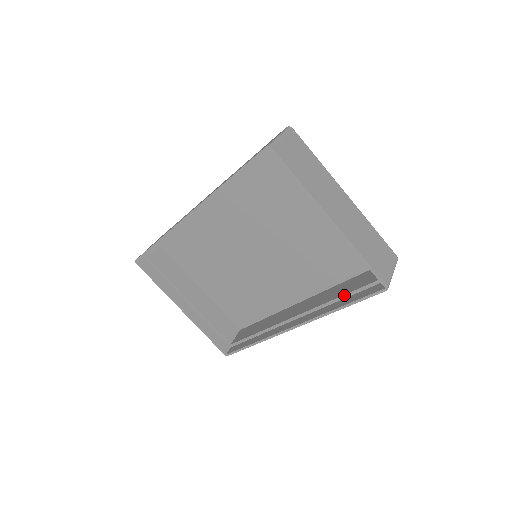
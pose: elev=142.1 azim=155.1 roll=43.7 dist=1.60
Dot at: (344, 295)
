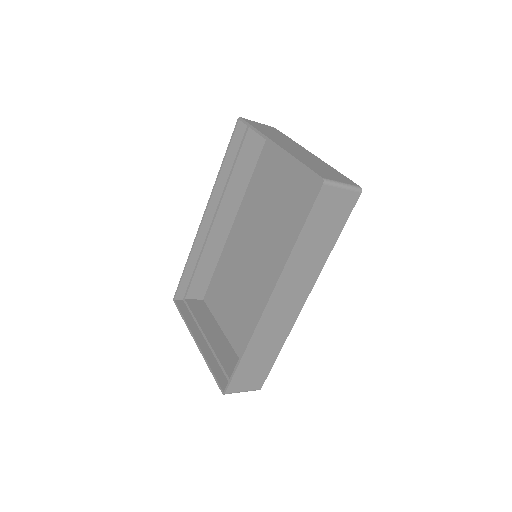
Dot at: occluded
